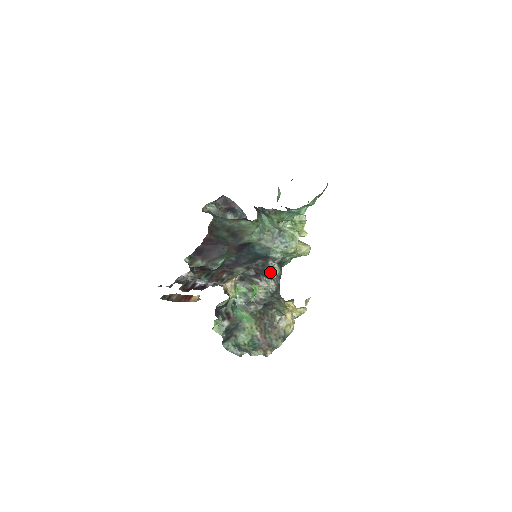
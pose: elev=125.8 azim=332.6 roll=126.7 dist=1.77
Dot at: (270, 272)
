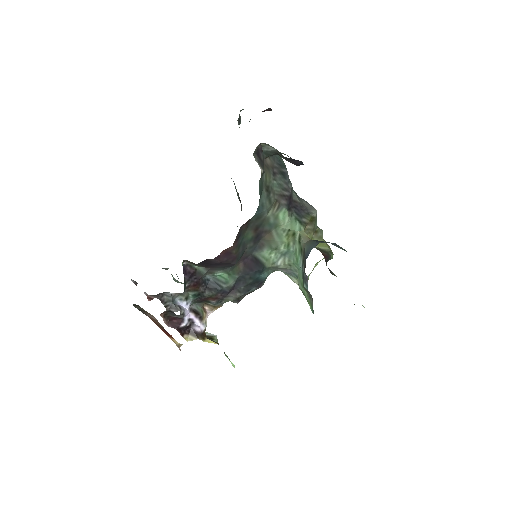
Dot at: occluded
